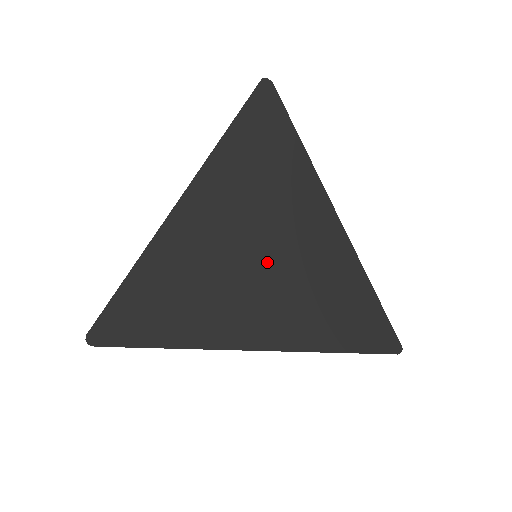
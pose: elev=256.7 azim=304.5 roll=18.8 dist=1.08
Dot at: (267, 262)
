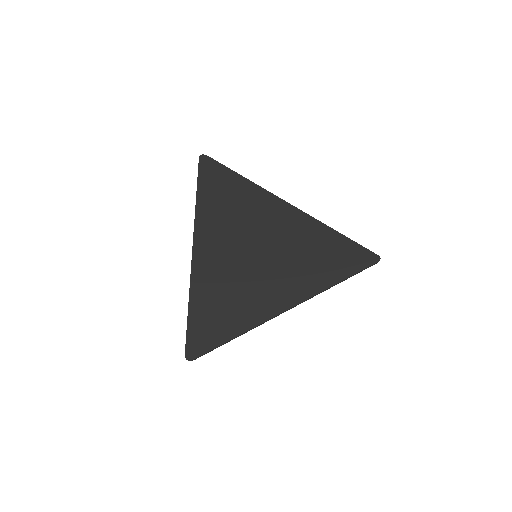
Dot at: (265, 256)
